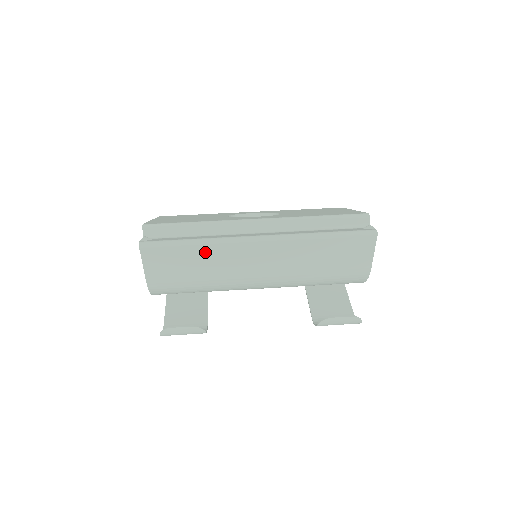
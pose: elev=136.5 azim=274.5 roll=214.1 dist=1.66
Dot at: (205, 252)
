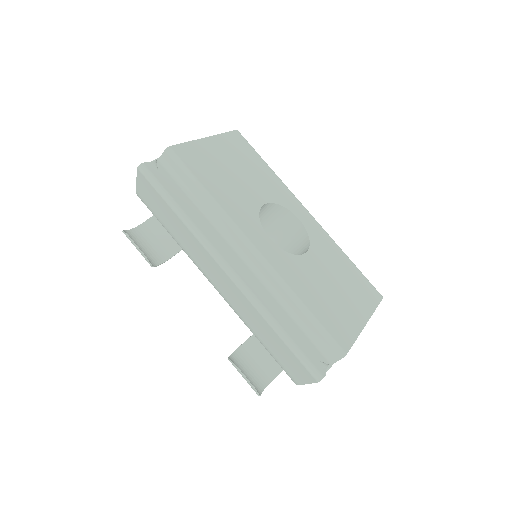
Dot at: (183, 227)
